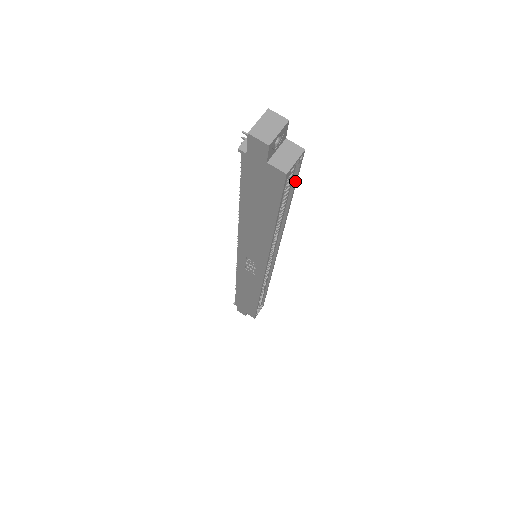
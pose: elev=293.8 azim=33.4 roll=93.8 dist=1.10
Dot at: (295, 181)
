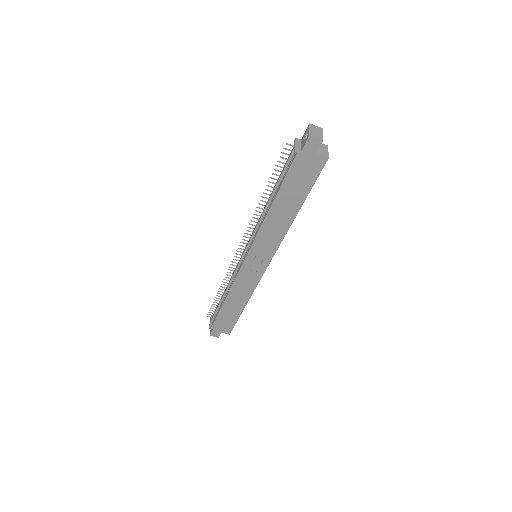
Dot at: occluded
